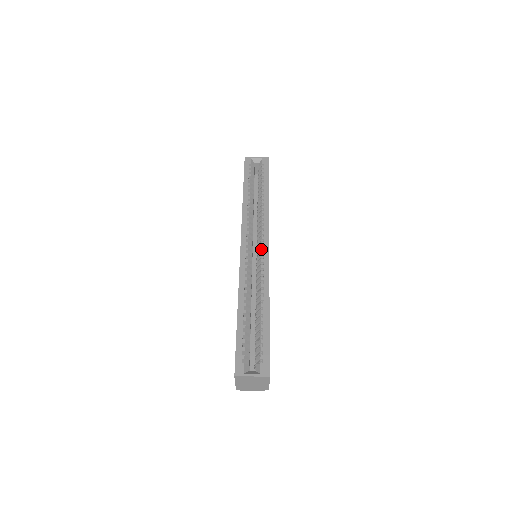
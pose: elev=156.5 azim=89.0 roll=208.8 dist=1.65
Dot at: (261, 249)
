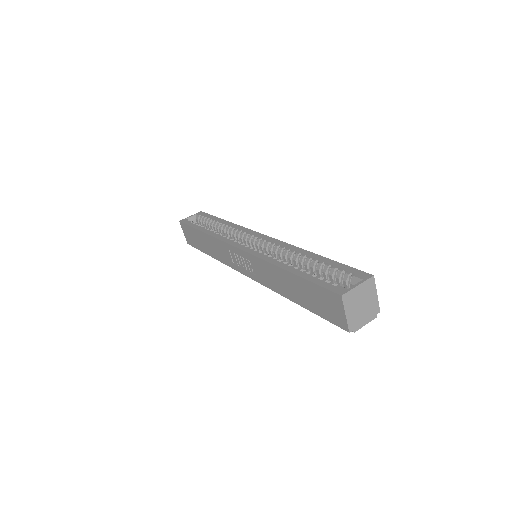
Dot at: (258, 239)
